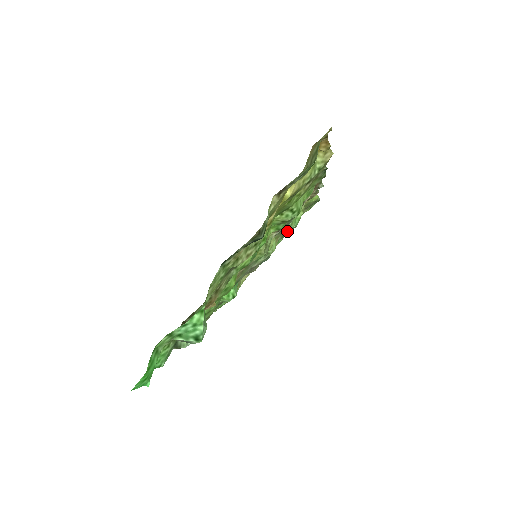
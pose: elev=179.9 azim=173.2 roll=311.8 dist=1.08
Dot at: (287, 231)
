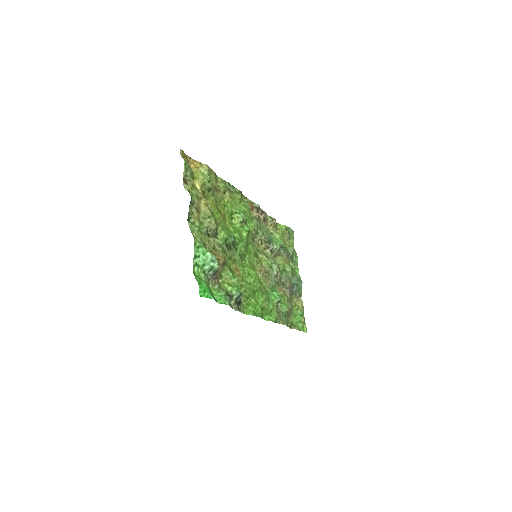
Dot at: (277, 247)
